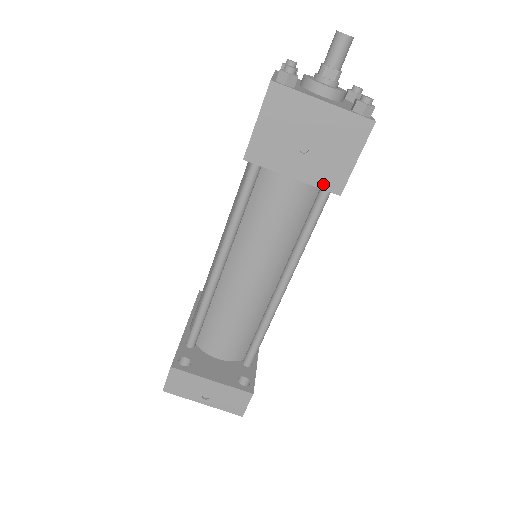
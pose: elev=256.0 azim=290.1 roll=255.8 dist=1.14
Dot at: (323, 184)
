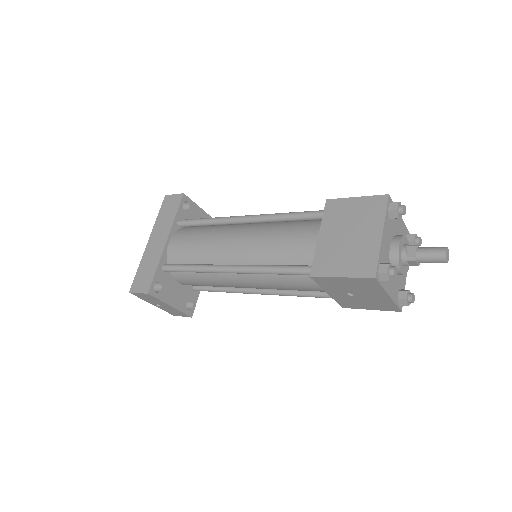
Dot at: (340, 302)
